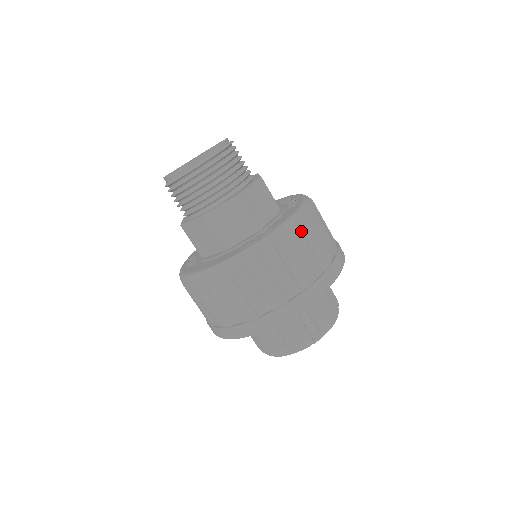
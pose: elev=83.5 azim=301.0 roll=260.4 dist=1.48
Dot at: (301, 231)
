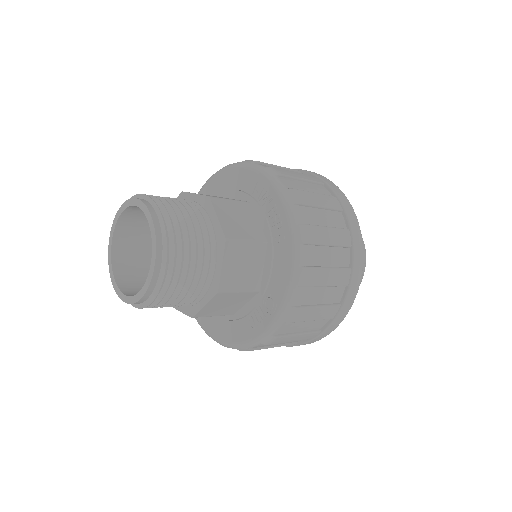
Dot at: (309, 287)
